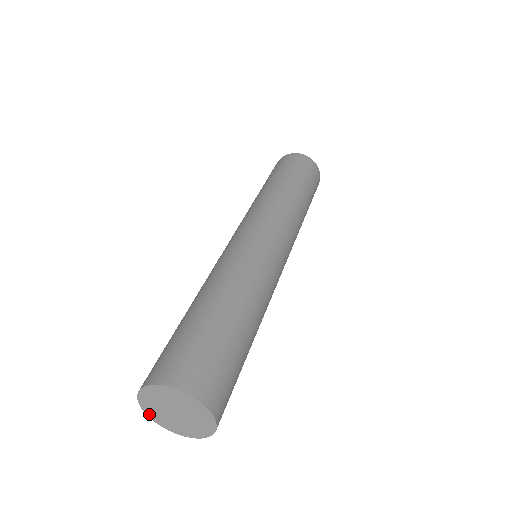
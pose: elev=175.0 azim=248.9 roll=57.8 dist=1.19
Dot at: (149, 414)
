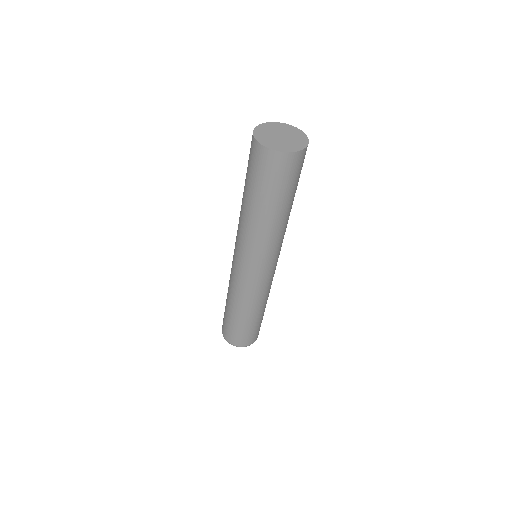
Dot at: (258, 138)
